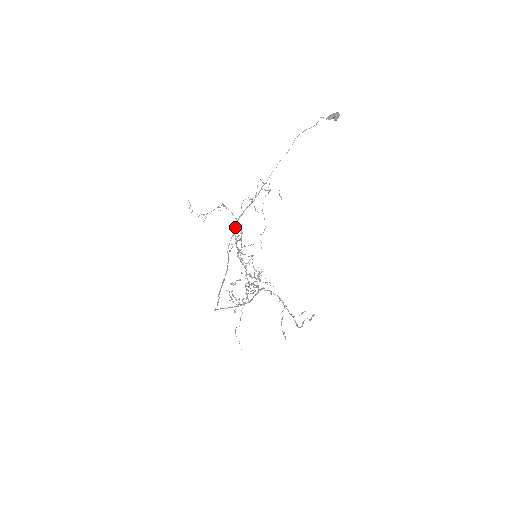
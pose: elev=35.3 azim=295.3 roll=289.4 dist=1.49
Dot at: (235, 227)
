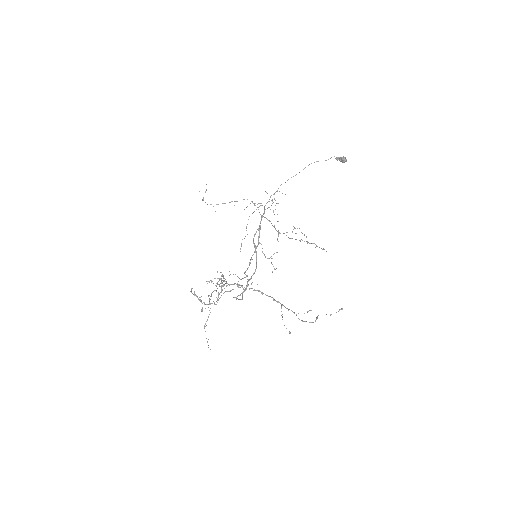
Dot at: (260, 223)
